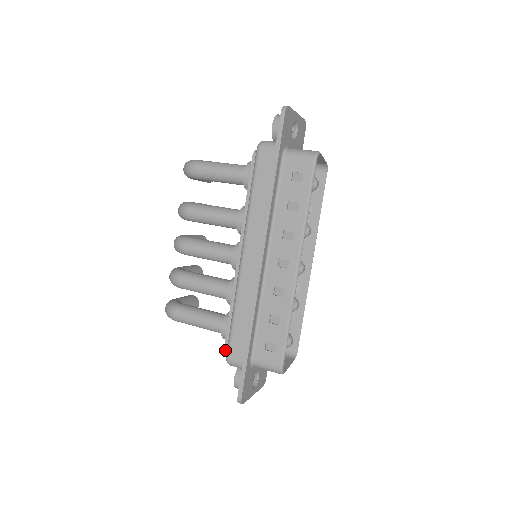
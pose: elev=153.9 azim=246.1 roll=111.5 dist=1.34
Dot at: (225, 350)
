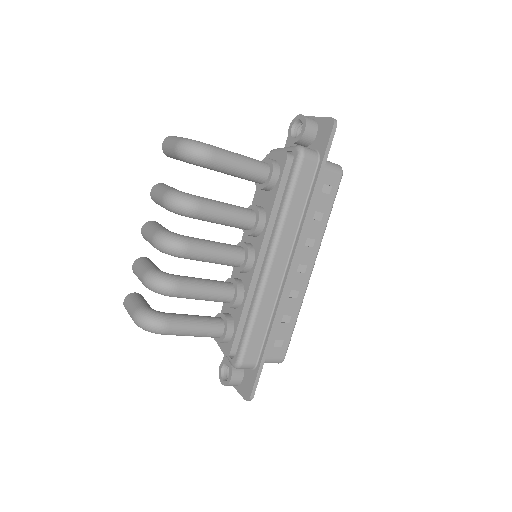
Dot at: (229, 355)
